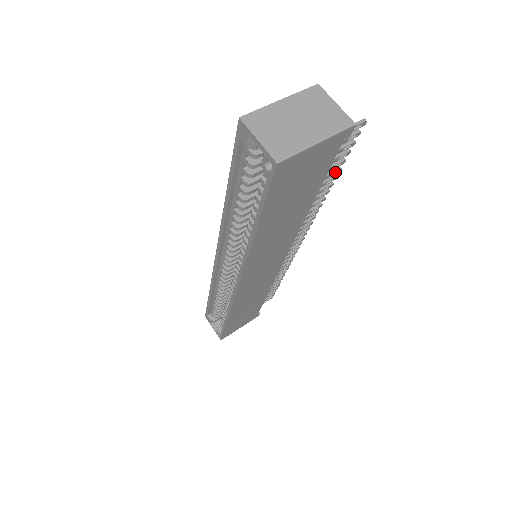
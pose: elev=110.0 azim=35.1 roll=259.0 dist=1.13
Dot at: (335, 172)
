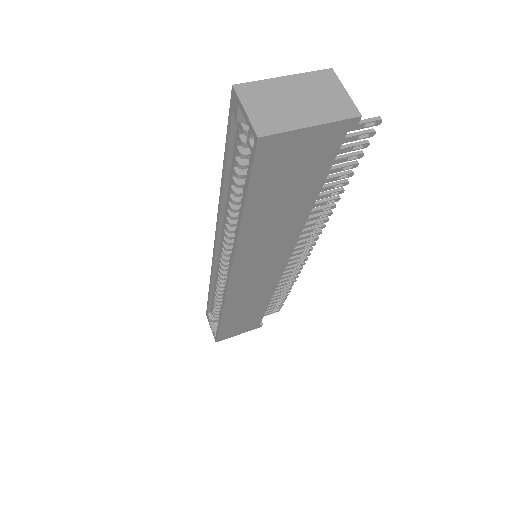
Dot at: (346, 176)
